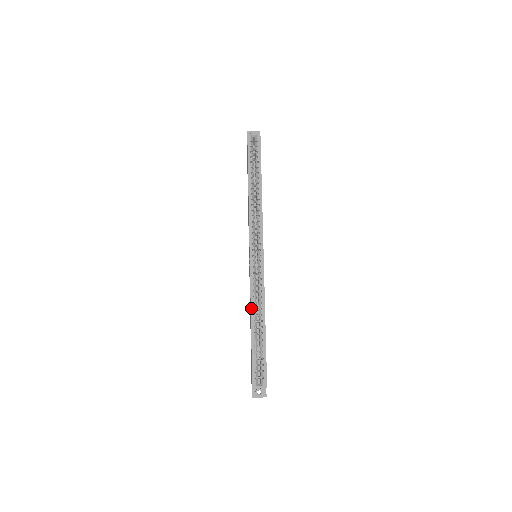
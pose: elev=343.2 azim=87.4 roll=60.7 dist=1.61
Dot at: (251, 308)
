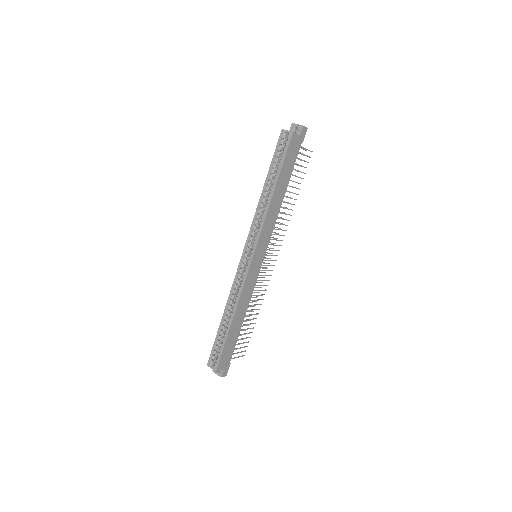
Dot at: (227, 302)
